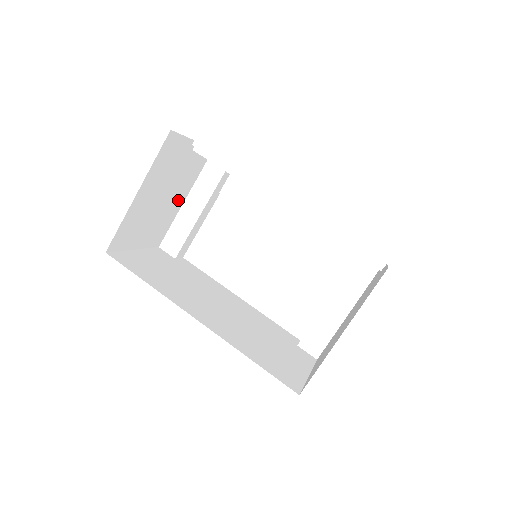
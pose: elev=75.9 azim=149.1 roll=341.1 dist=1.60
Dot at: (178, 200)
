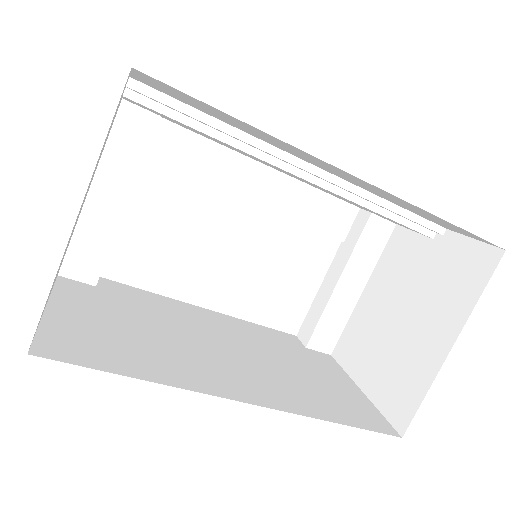
Dot at: occluded
